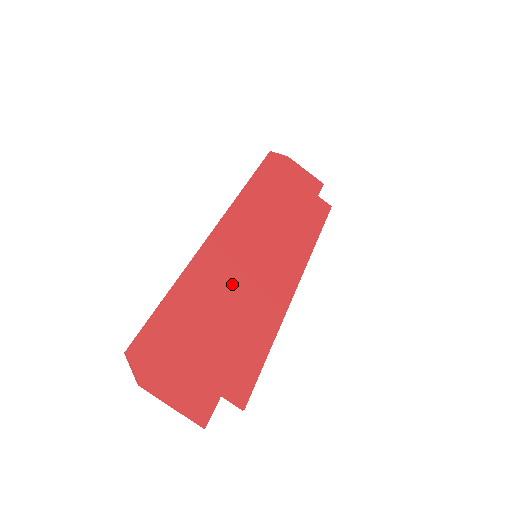
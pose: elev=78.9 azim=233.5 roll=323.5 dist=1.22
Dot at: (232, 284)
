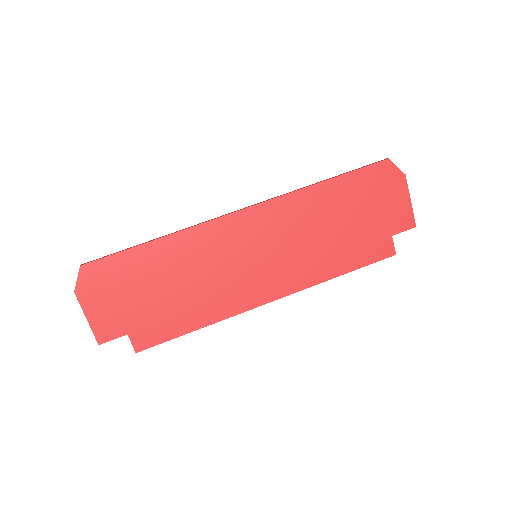
Dot at: (208, 267)
